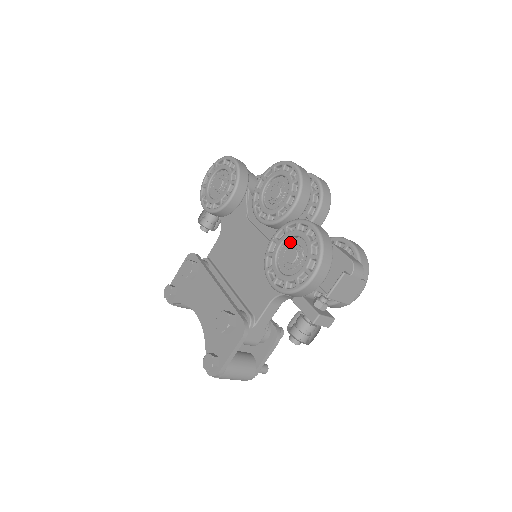
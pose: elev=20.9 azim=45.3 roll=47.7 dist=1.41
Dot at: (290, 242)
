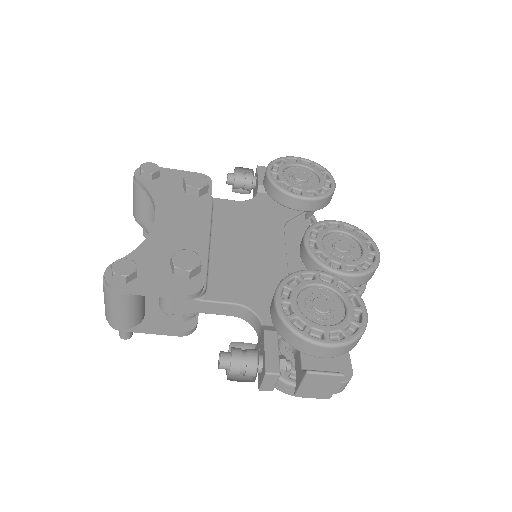
Dot at: (329, 294)
